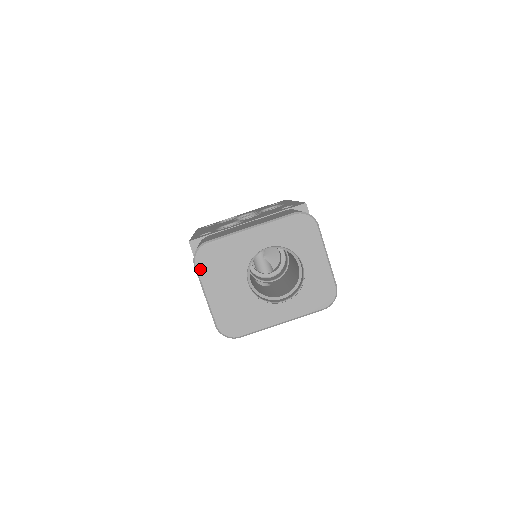
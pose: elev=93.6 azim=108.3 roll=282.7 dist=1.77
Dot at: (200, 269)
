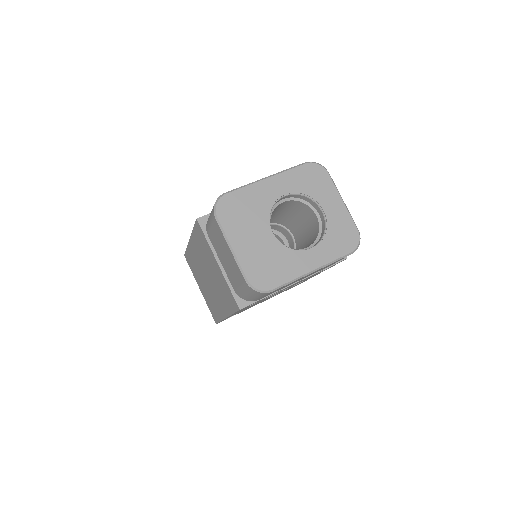
Dot at: (222, 220)
